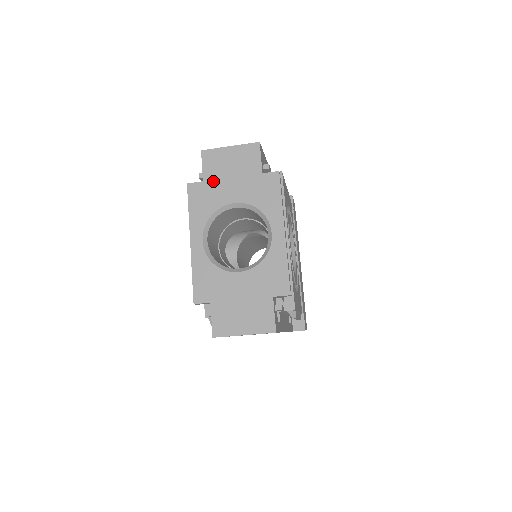
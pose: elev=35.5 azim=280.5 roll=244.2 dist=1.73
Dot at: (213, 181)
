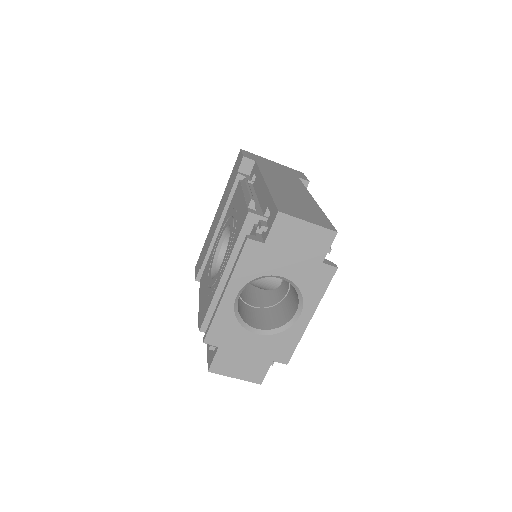
Dot at: (274, 248)
